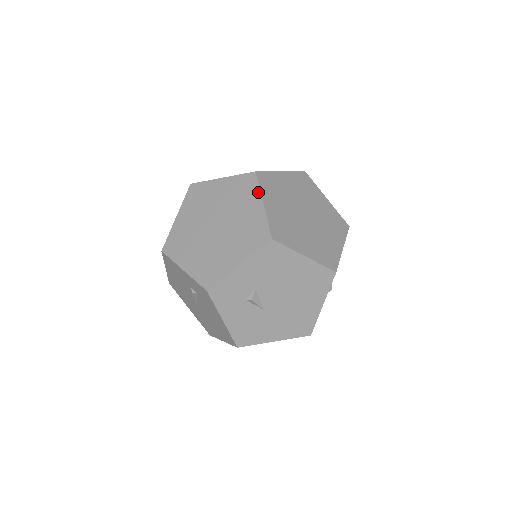
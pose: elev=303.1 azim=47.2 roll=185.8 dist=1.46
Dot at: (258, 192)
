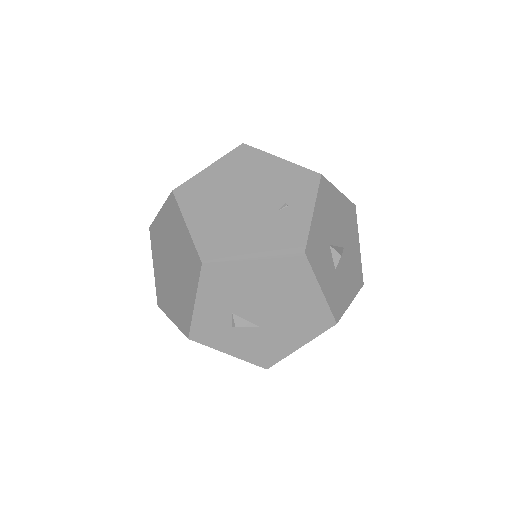
Dot at: (180, 214)
